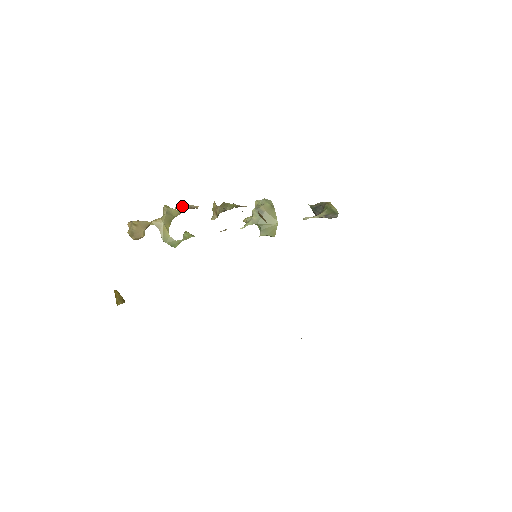
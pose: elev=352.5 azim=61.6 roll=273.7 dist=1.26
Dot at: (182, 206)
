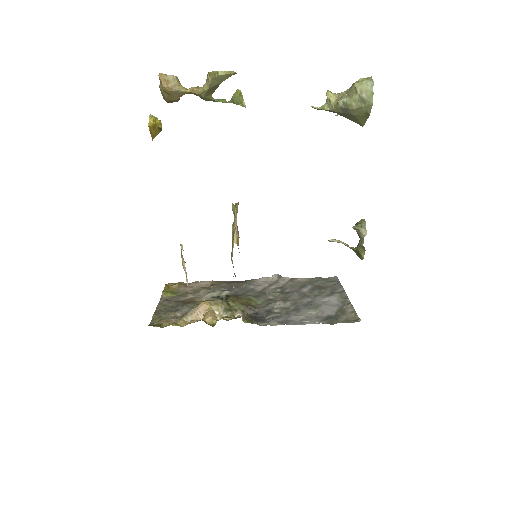
Dot at: (182, 263)
